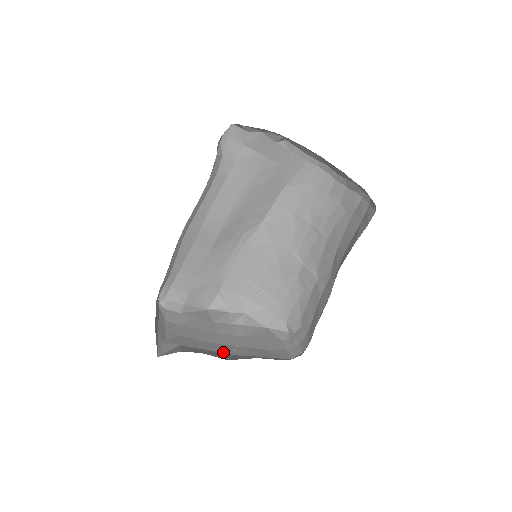
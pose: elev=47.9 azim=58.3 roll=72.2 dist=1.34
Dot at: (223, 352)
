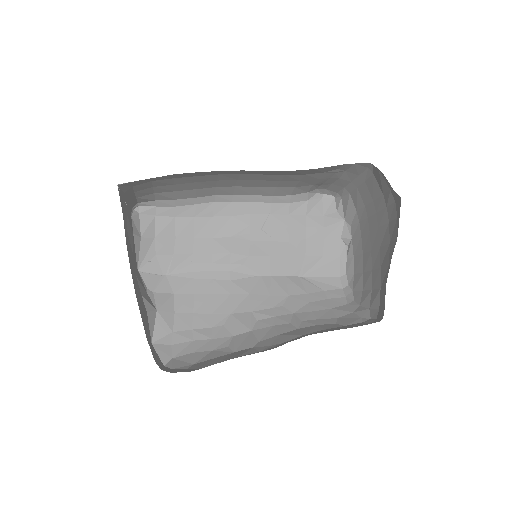
Dot at: occluded
